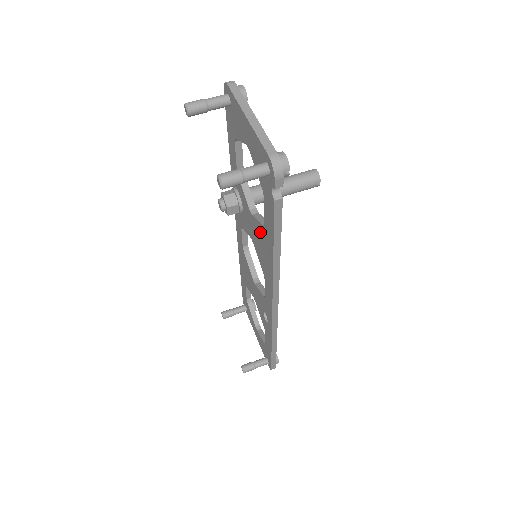
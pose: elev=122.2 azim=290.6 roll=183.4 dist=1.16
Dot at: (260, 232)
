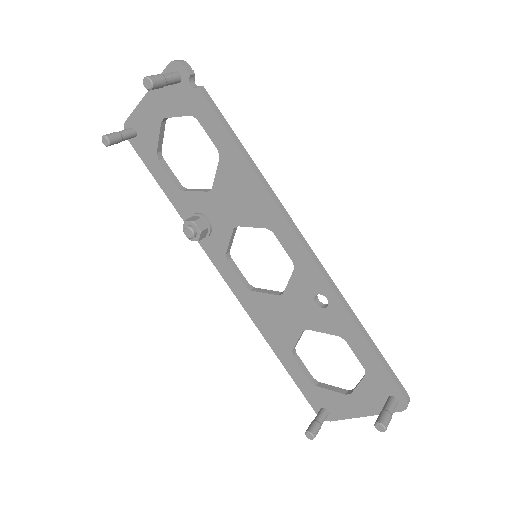
Dot at: (225, 177)
